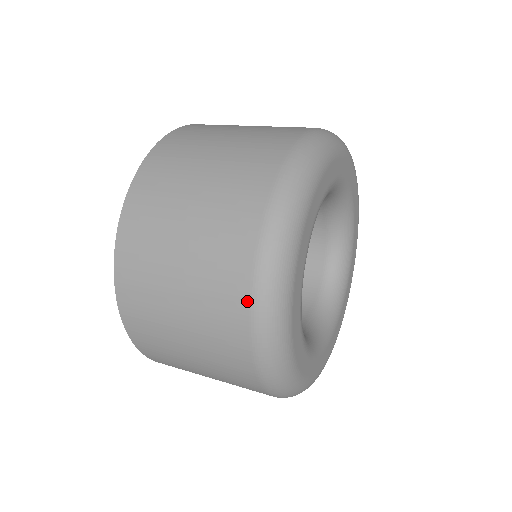
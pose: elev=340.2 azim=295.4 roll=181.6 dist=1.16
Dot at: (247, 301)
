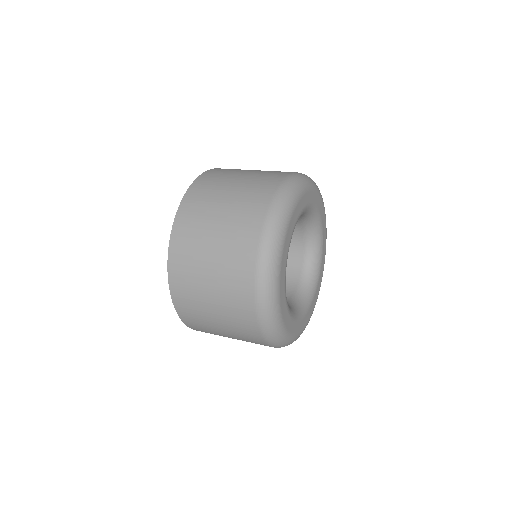
Dot at: (253, 307)
